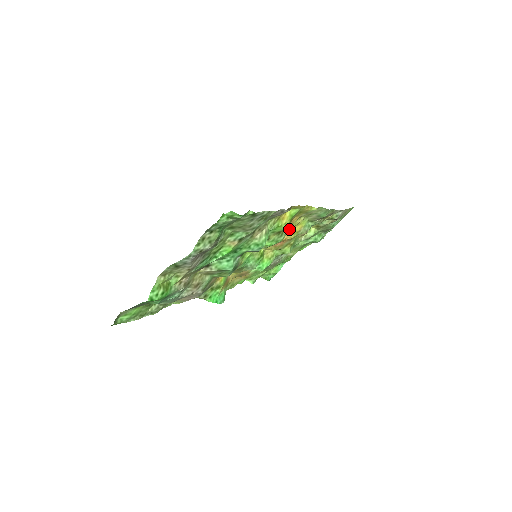
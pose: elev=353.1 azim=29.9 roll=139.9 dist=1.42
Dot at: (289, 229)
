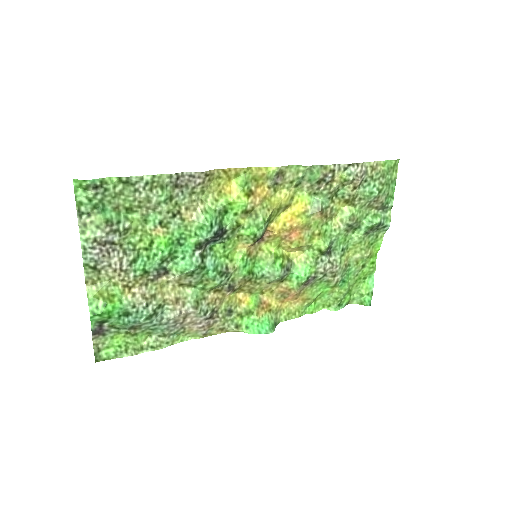
Dot at: (270, 208)
